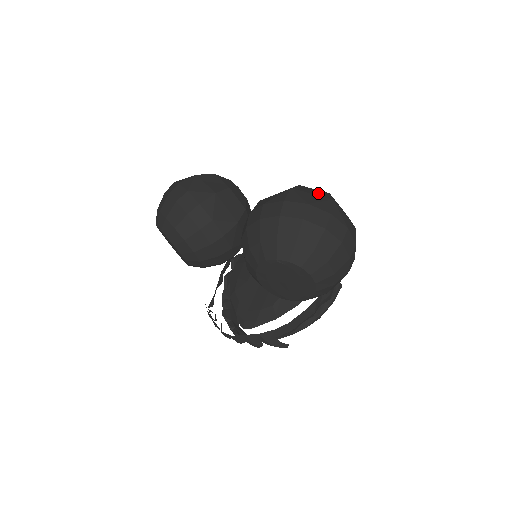
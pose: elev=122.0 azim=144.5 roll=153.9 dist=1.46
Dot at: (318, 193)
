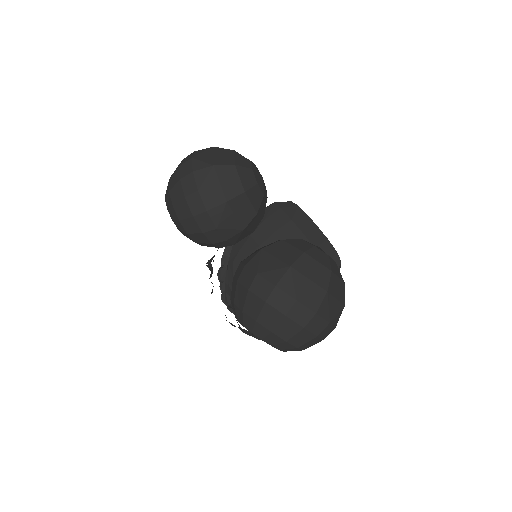
Dot at: (317, 275)
